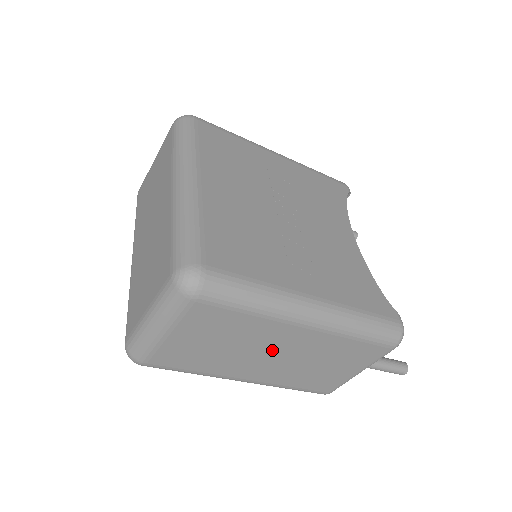
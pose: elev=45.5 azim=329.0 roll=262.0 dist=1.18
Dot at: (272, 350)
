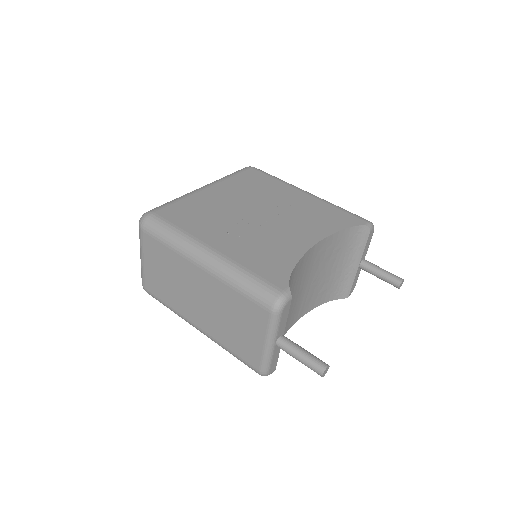
Dot at: (195, 291)
